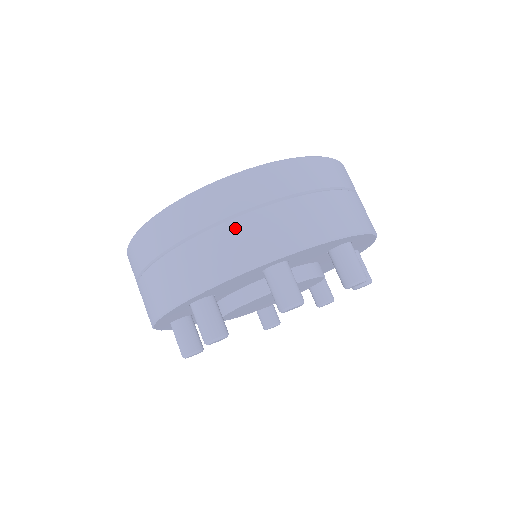
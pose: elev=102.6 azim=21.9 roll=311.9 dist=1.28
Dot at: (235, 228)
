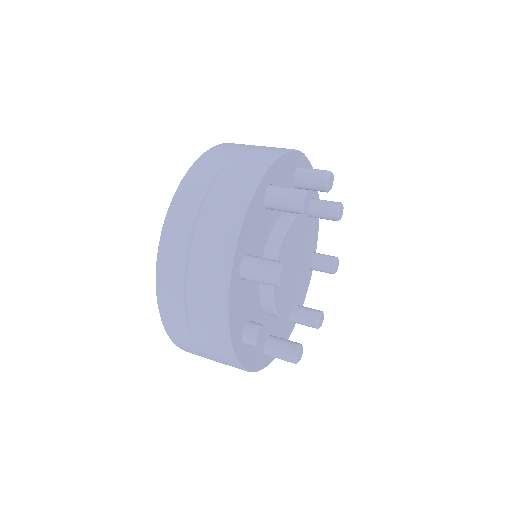
Dot at: (263, 146)
